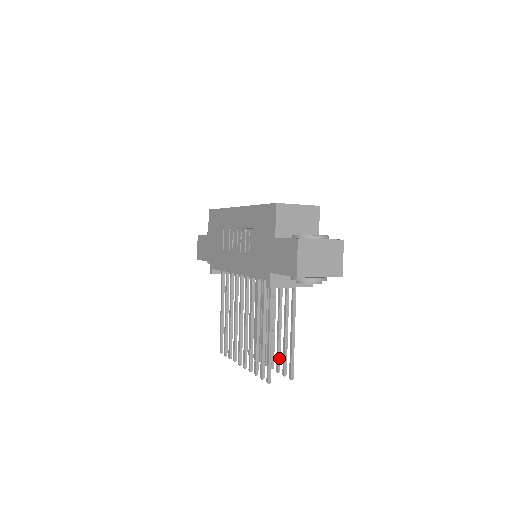
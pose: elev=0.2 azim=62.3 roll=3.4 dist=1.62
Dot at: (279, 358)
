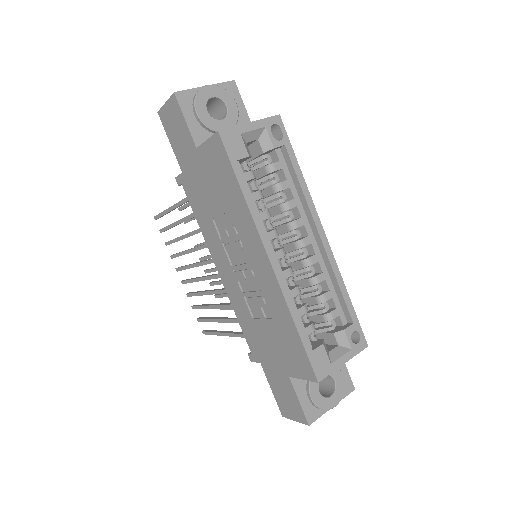
Dot at: occluded
